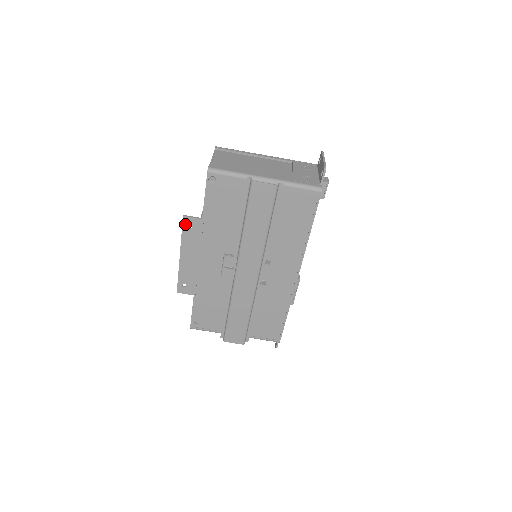
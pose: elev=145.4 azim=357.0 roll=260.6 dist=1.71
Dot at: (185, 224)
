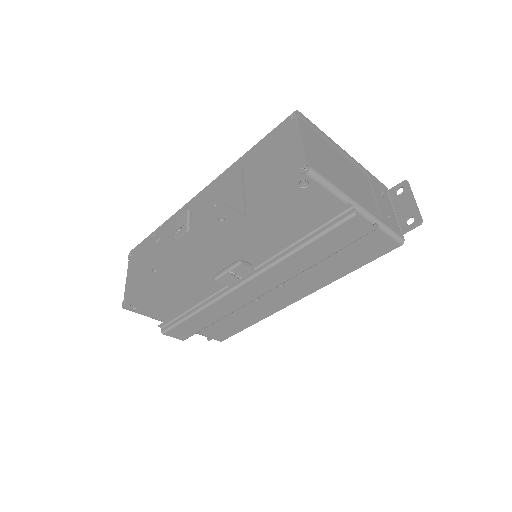
Dot at: (218, 214)
